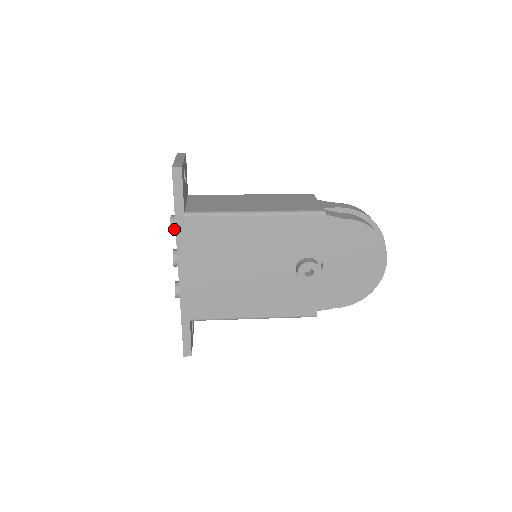
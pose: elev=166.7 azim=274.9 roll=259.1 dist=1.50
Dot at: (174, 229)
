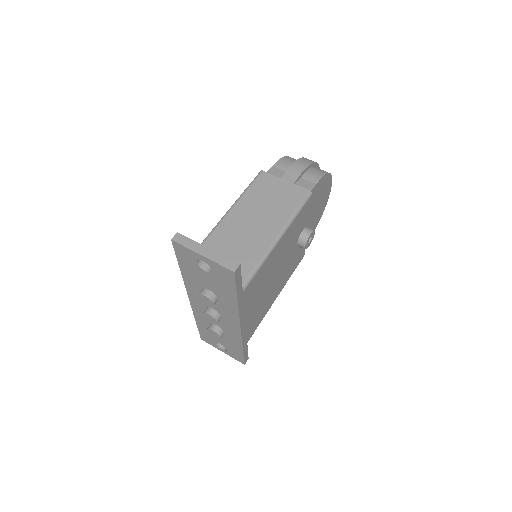
Dot at: occluded
